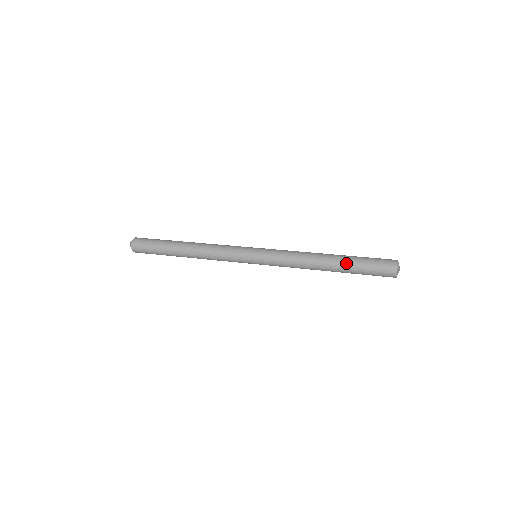
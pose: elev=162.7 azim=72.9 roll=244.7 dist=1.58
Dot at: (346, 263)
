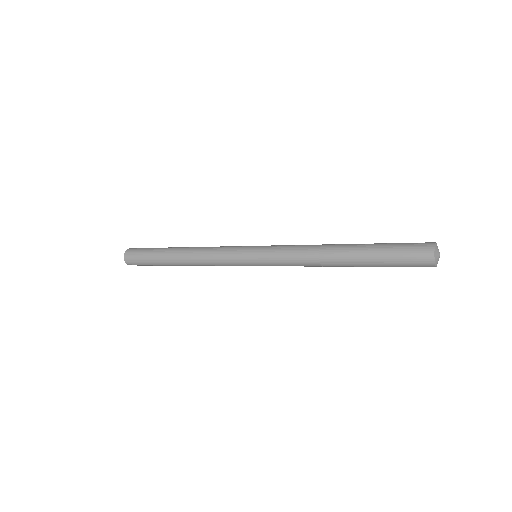
Dot at: (364, 249)
